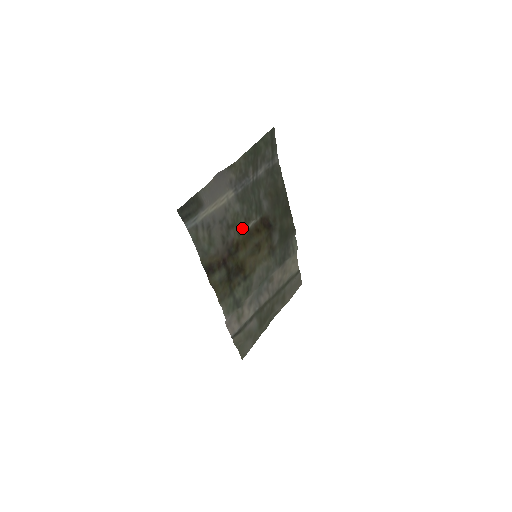
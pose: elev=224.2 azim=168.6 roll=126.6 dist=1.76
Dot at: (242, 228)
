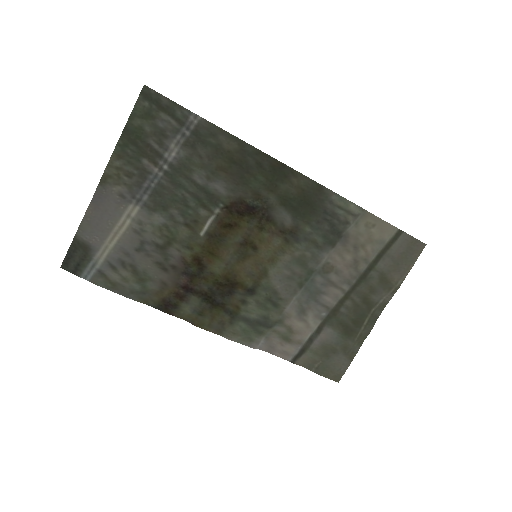
Dot at: (190, 238)
